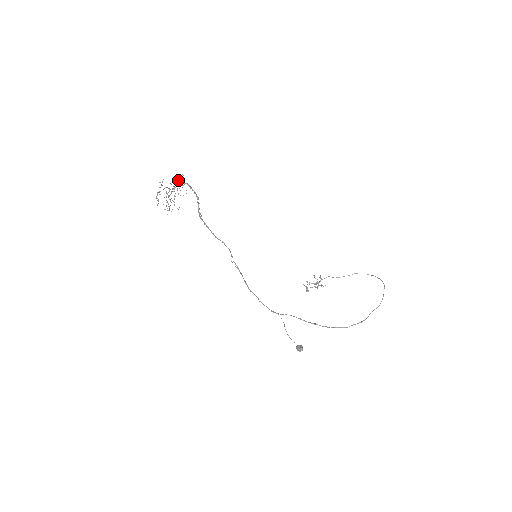
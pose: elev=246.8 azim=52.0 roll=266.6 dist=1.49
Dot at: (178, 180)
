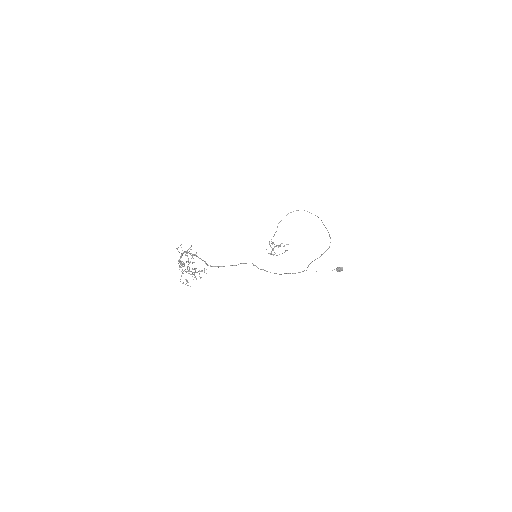
Dot at: (184, 252)
